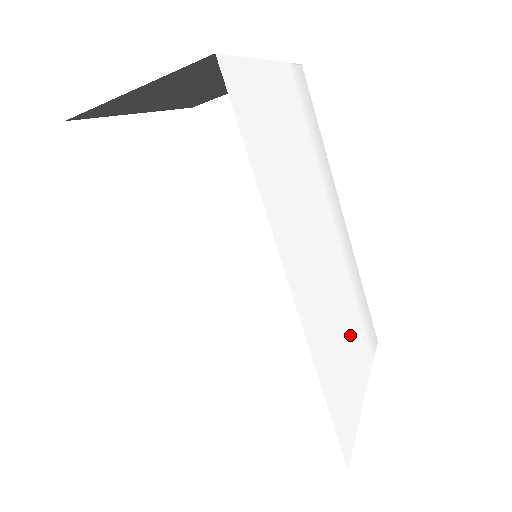
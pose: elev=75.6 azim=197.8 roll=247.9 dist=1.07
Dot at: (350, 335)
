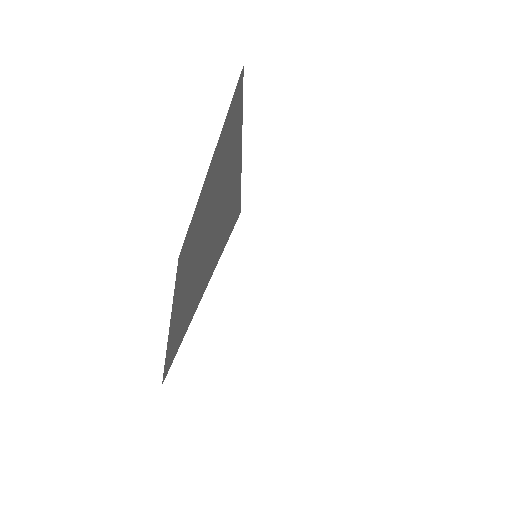
Dot at: occluded
